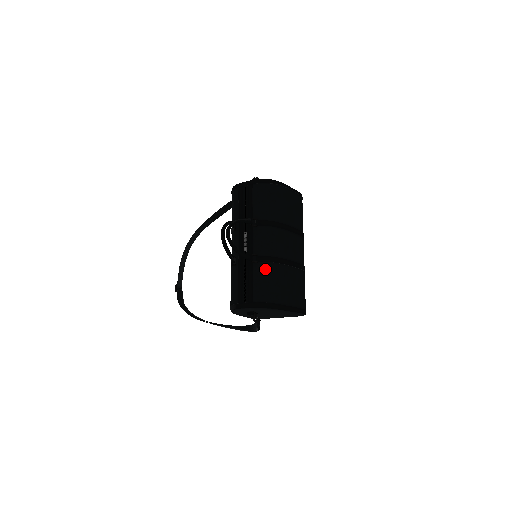
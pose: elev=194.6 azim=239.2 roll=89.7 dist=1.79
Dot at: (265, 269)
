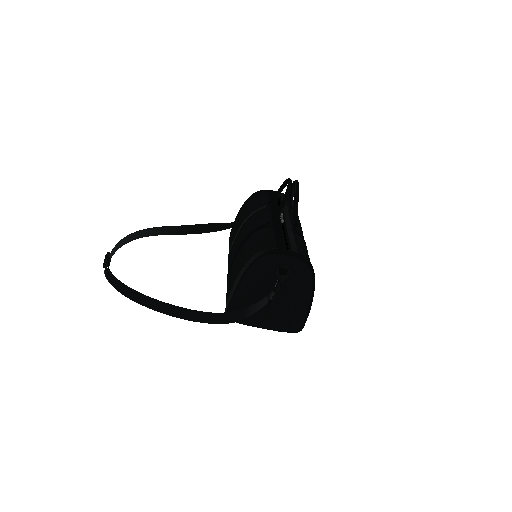
Dot at: (304, 243)
